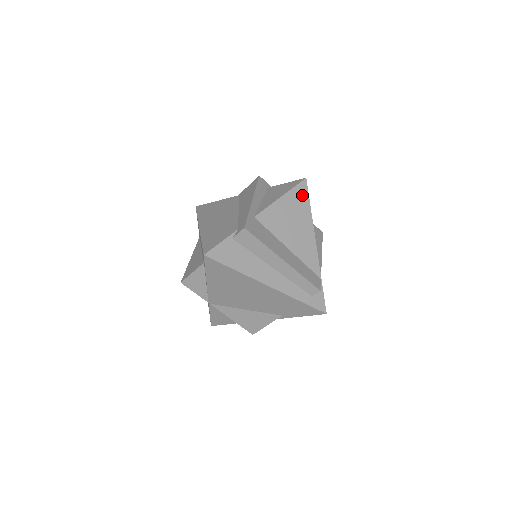
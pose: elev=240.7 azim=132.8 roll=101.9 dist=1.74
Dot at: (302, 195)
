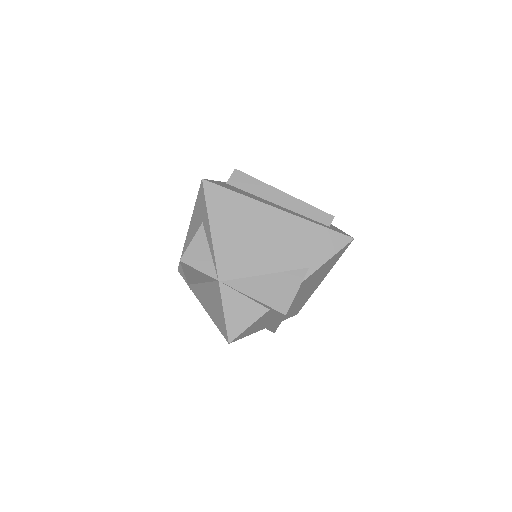
Dot at: occluded
